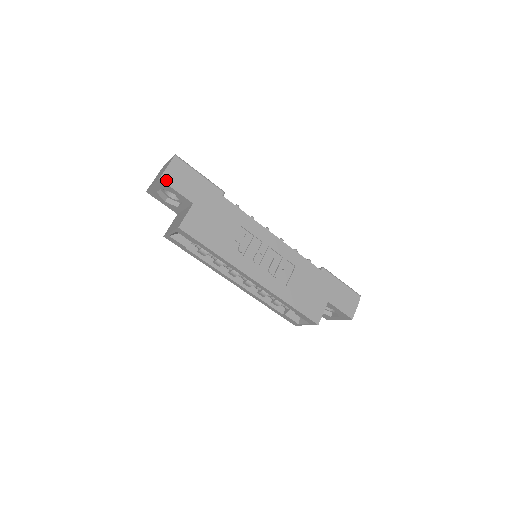
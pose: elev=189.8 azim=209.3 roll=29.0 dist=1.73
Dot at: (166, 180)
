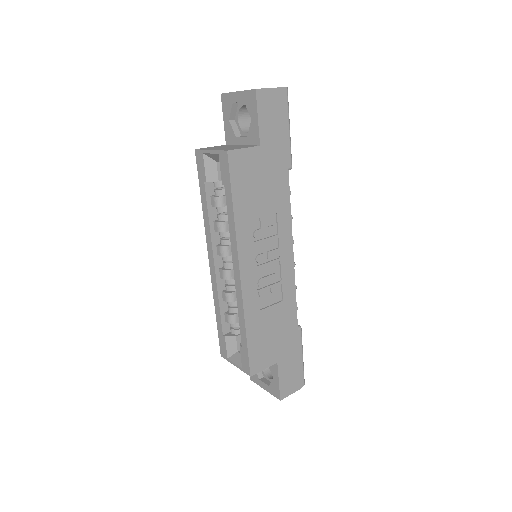
Dot at: (260, 97)
